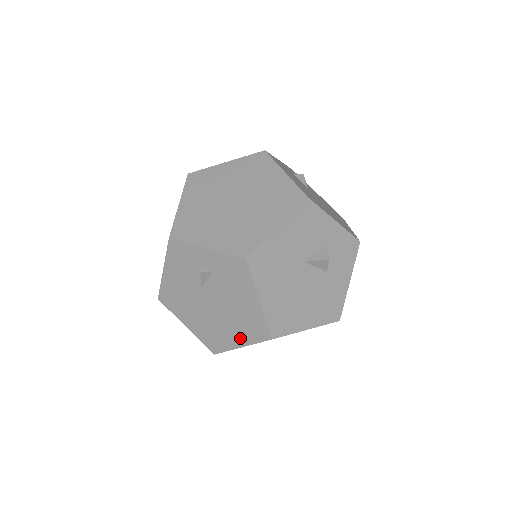
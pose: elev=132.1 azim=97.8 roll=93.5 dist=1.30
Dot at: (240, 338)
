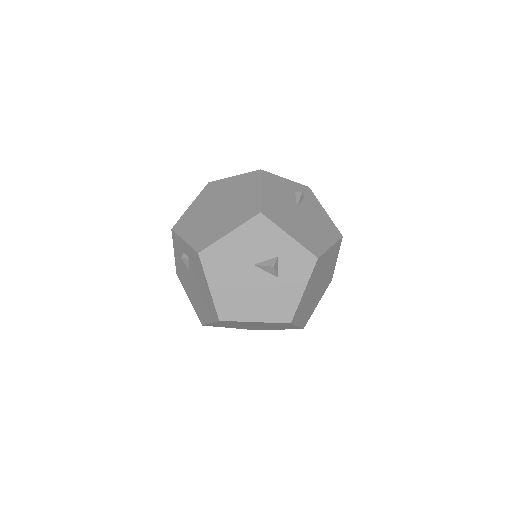
Dot at: (208, 315)
